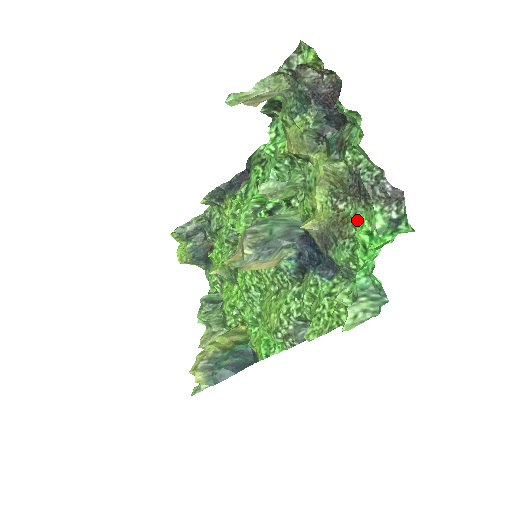
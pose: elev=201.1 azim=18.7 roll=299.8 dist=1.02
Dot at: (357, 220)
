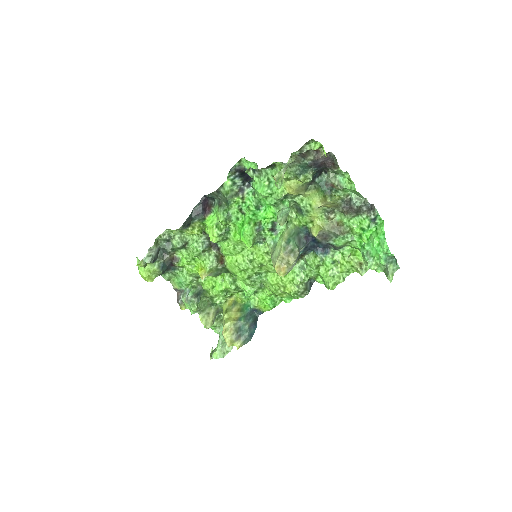
Dot at: (353, 224)
